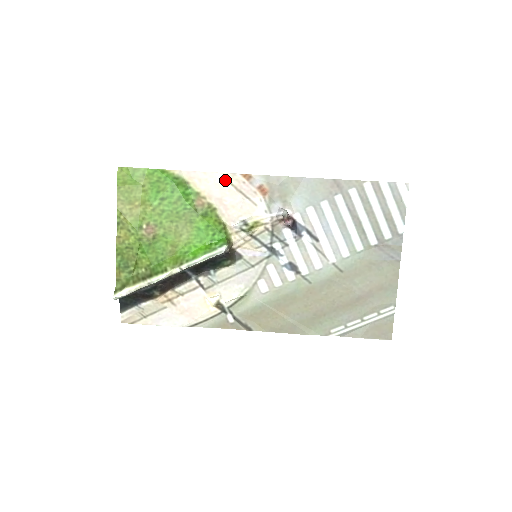
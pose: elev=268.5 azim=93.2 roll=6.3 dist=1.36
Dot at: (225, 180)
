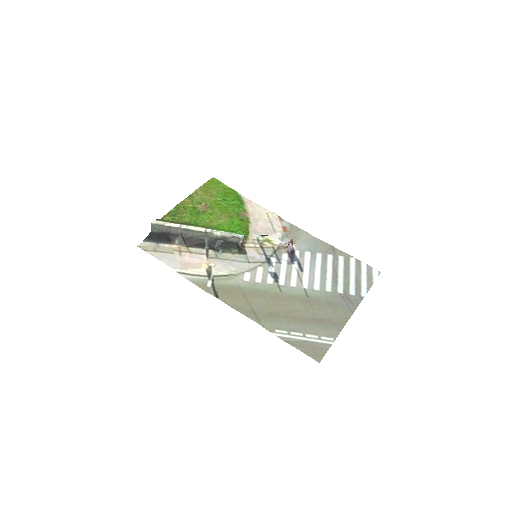
Dot at: (266, 214)
